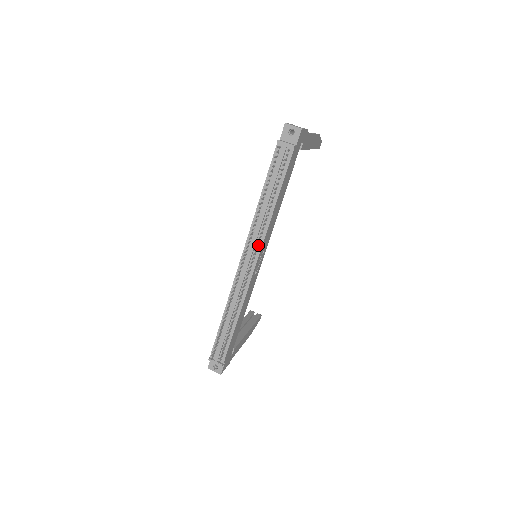
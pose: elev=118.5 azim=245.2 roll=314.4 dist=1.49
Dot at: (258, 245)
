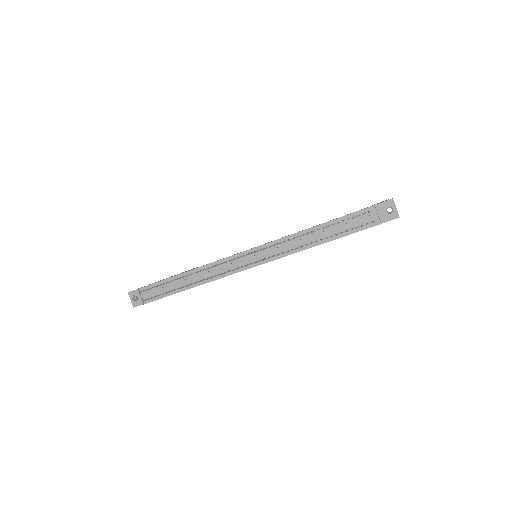
Dot at: (270, 257)
